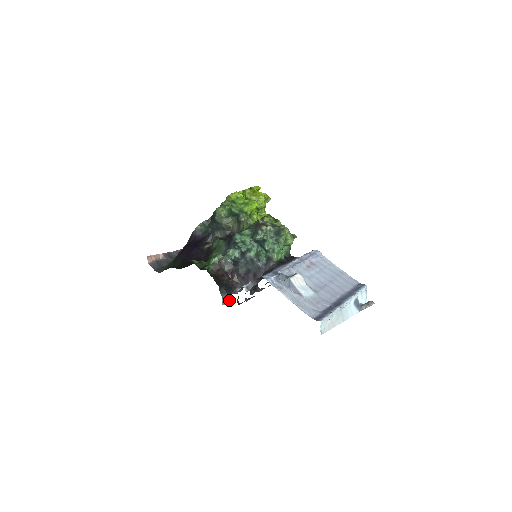
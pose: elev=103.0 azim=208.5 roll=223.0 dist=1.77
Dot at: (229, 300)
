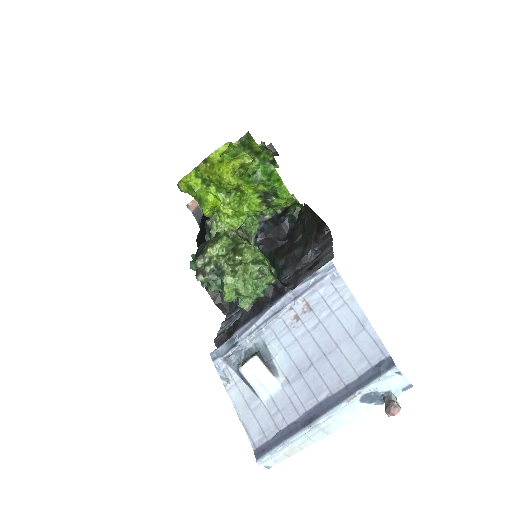
Dot at: occluded
